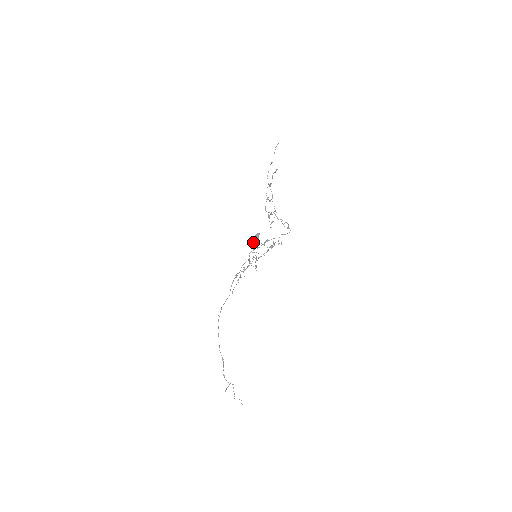
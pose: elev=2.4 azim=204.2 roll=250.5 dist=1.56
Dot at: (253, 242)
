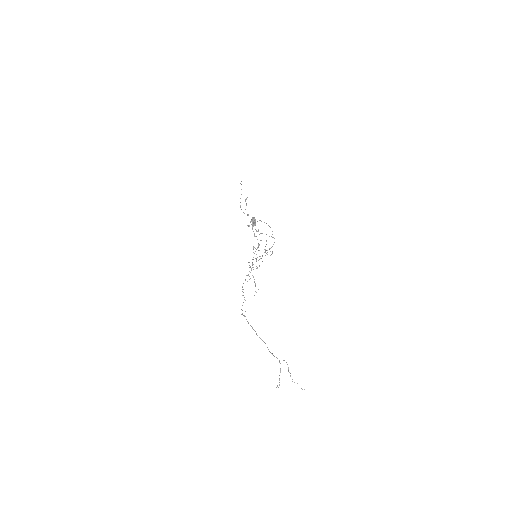
Dot at: (253, 222)
